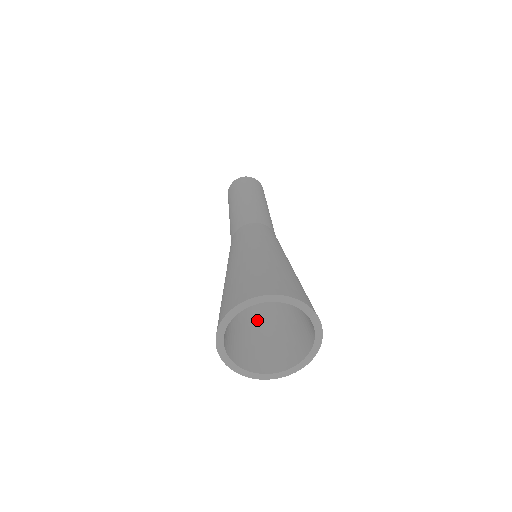
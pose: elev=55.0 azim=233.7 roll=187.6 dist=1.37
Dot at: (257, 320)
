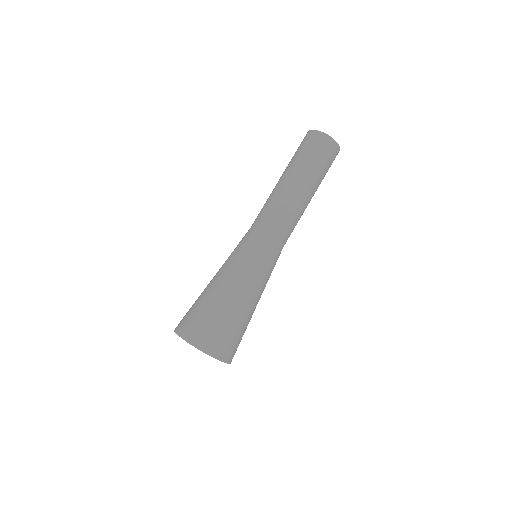
Dot at: occluded
